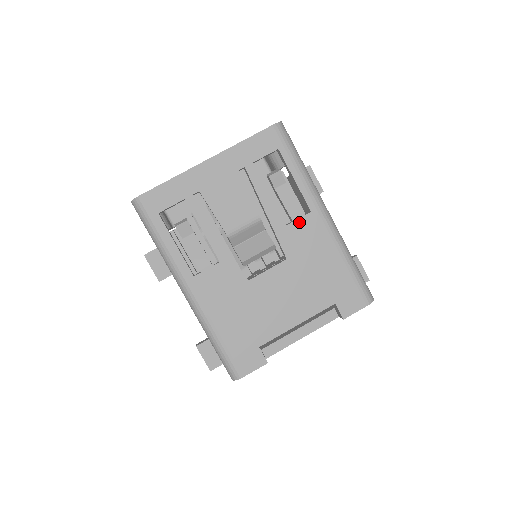
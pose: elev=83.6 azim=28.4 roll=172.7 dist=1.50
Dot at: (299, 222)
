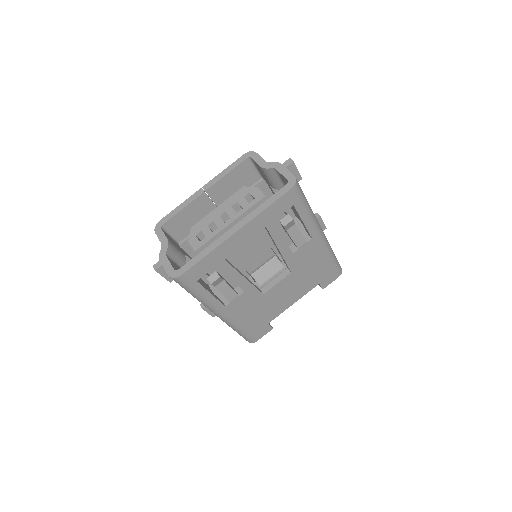
Dot at: (303, 248)
